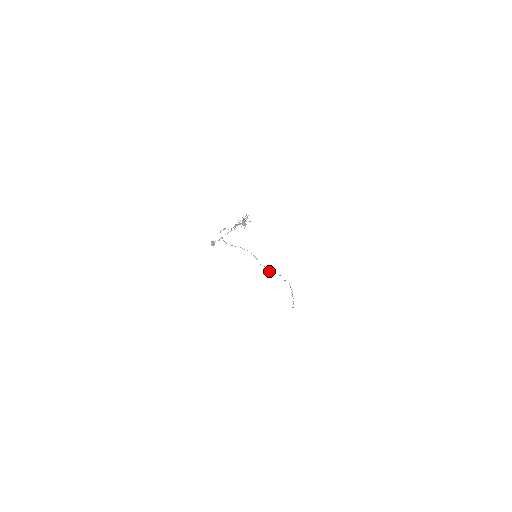
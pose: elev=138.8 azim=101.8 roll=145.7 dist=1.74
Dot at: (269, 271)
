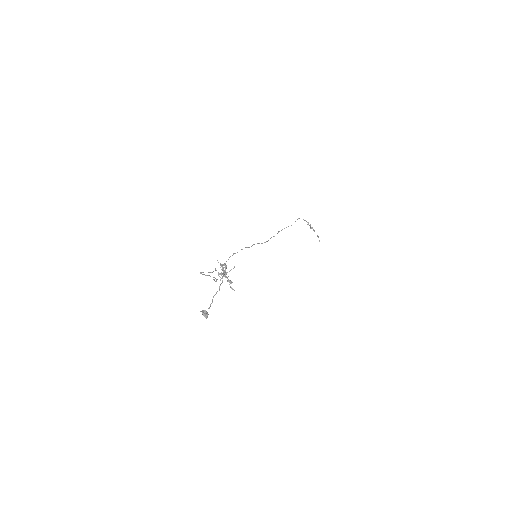
Dot at: occluded
